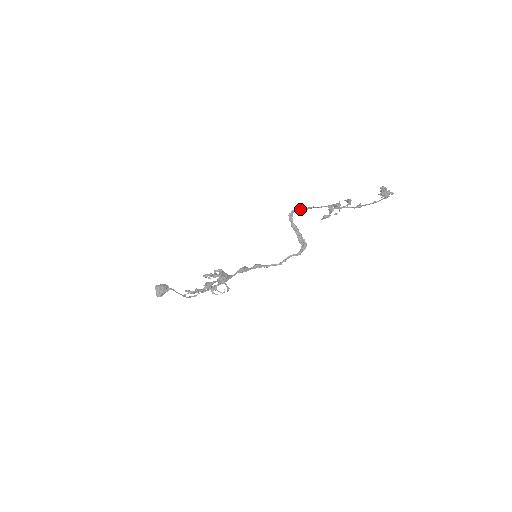
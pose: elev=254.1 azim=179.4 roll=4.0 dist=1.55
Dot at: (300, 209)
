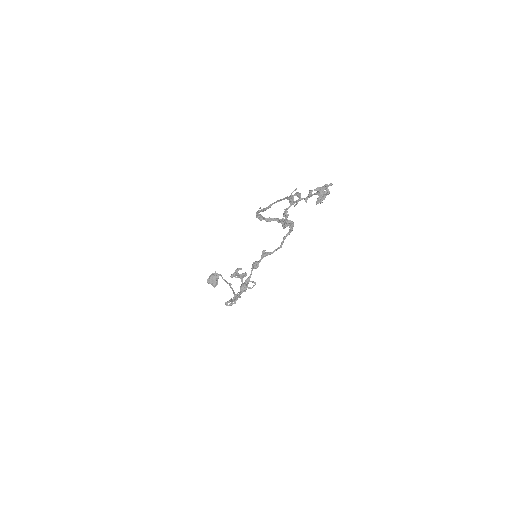
Dot at: (261, 211)
